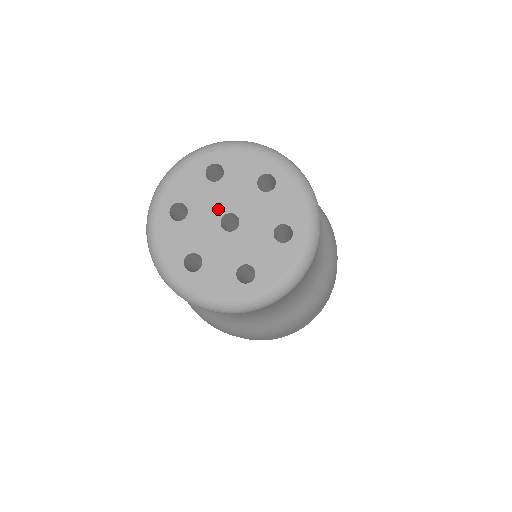
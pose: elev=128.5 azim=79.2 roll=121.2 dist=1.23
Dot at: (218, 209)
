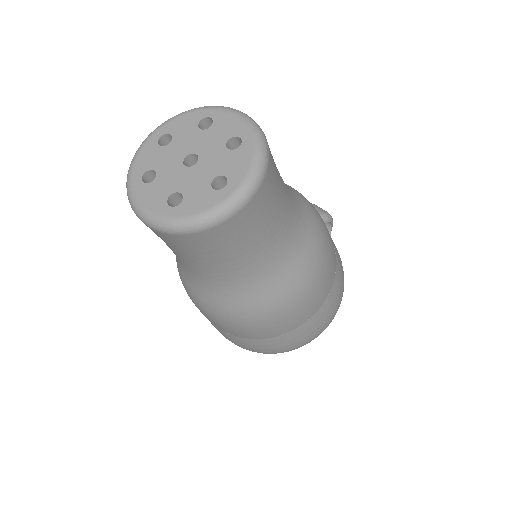
Dot at: (190, 148)
